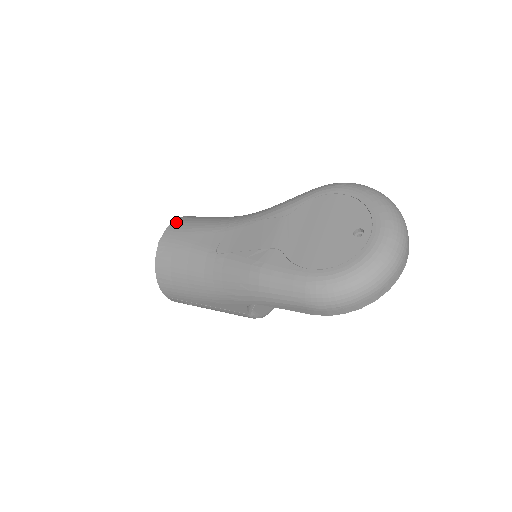
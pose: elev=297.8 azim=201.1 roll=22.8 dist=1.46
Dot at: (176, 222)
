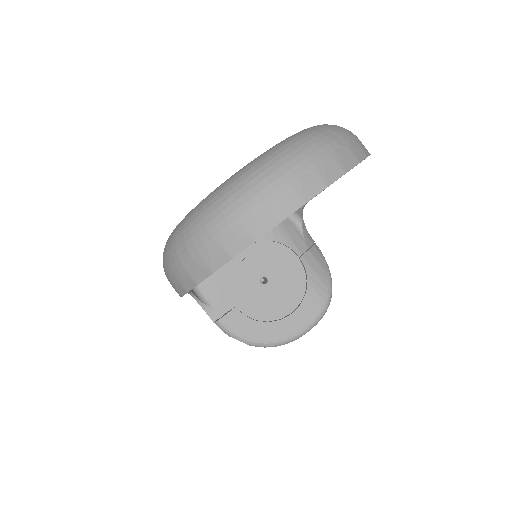
Dot at: occluded
